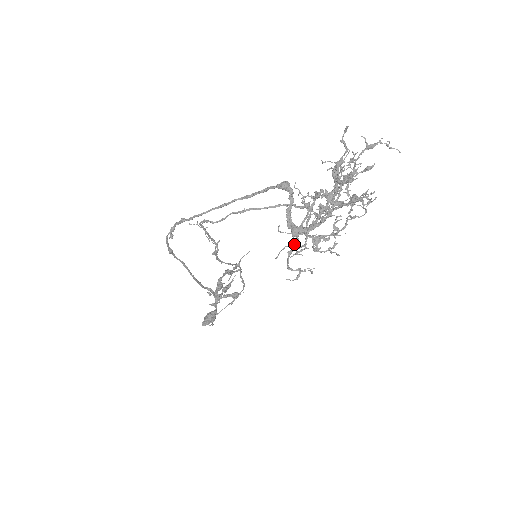
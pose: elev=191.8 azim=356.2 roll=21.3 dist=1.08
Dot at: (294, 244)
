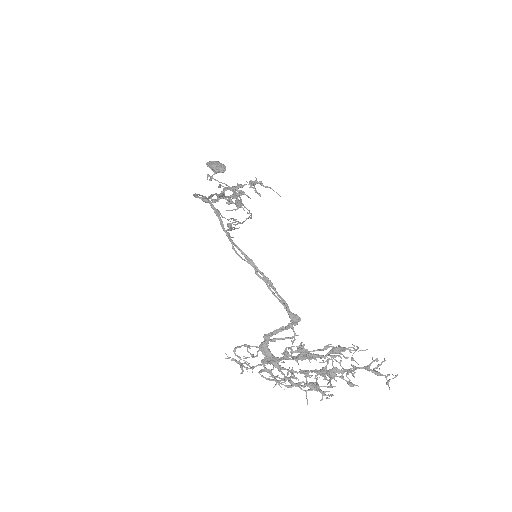
Dot at: occluded
